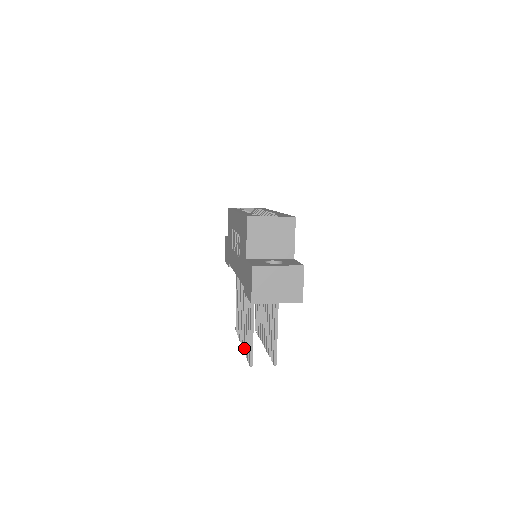
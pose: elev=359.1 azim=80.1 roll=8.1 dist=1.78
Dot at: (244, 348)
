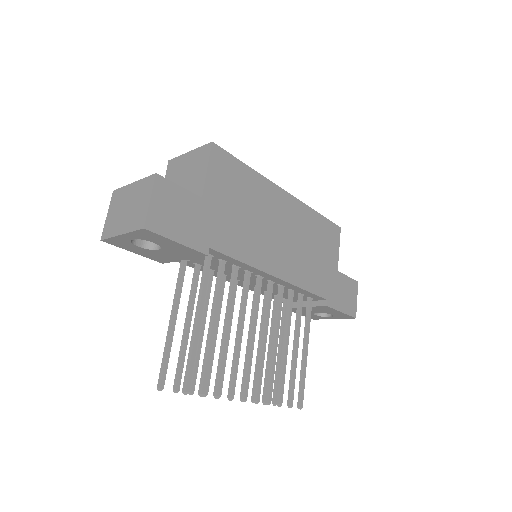
Dot at: occluded
